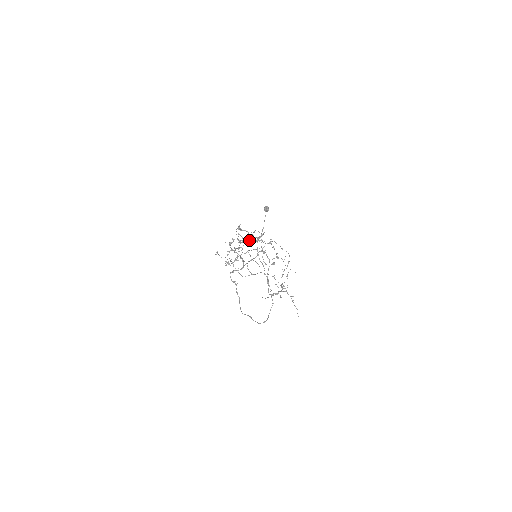
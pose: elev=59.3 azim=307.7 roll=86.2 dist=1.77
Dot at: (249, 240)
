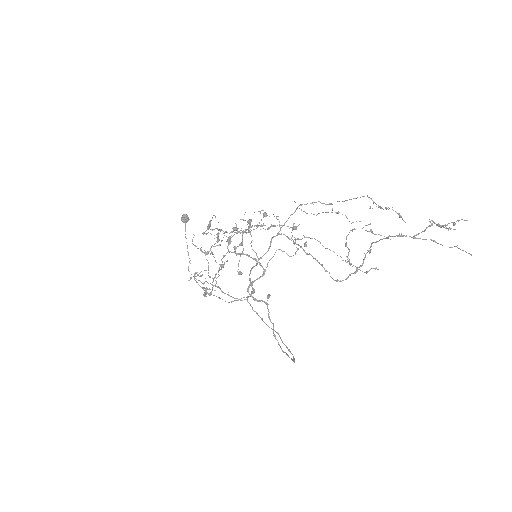
Dot at: occluded
